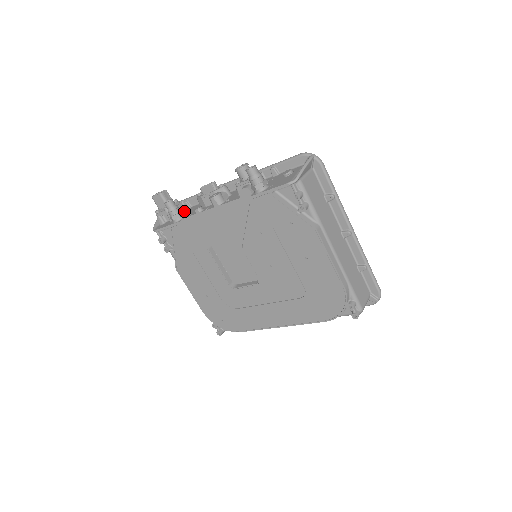
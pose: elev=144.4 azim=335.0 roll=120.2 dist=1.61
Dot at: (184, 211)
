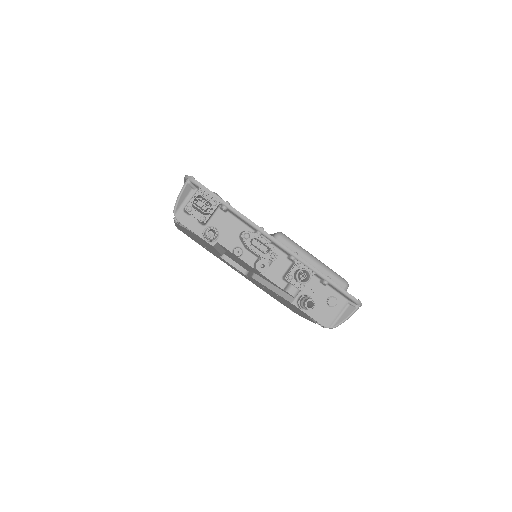
Dot at: (217, 213)
